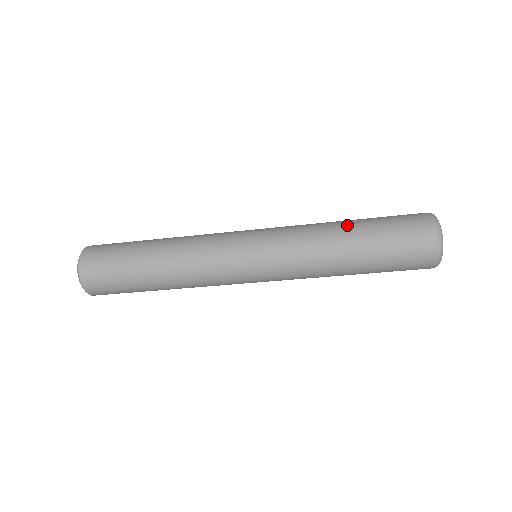
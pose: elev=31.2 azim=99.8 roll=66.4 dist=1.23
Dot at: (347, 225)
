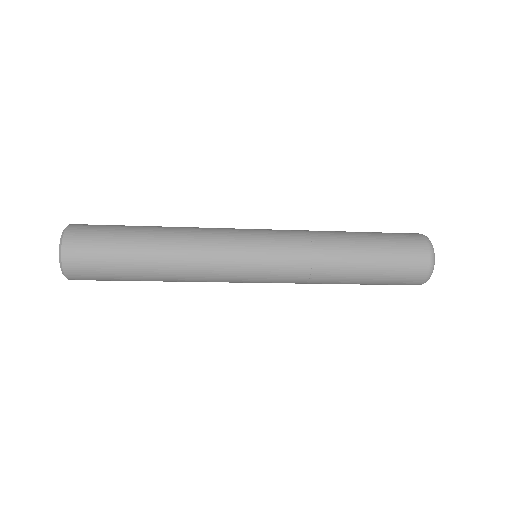
Dot at: (352, 238)
